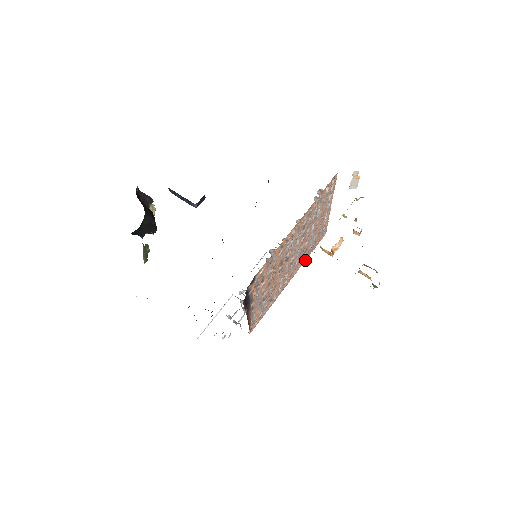
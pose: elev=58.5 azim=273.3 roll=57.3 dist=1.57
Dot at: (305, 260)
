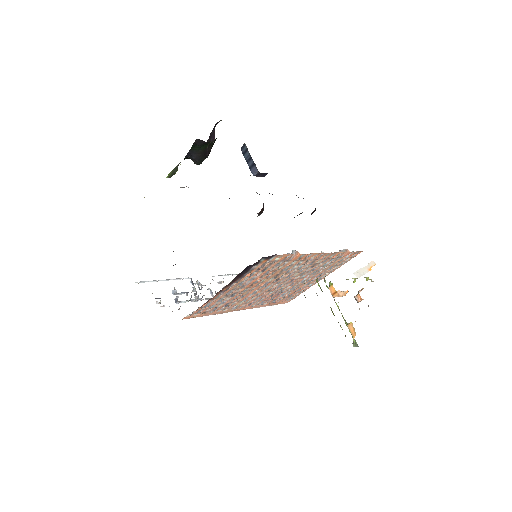
Dot at: (263, 306)
